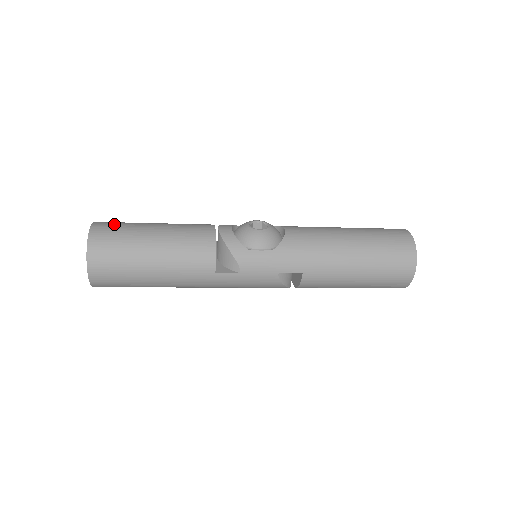
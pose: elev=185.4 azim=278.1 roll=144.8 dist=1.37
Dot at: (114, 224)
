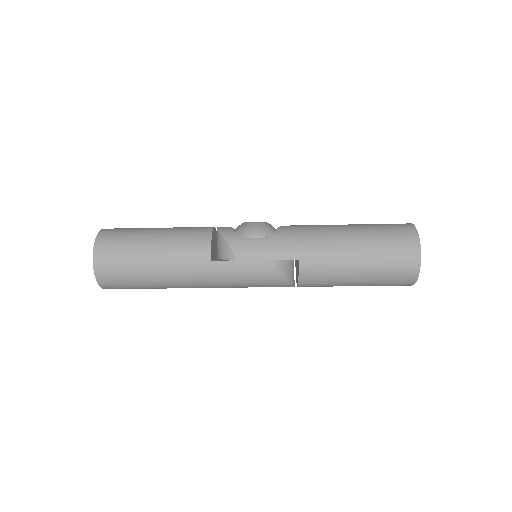
Dot at: (124, 228)
